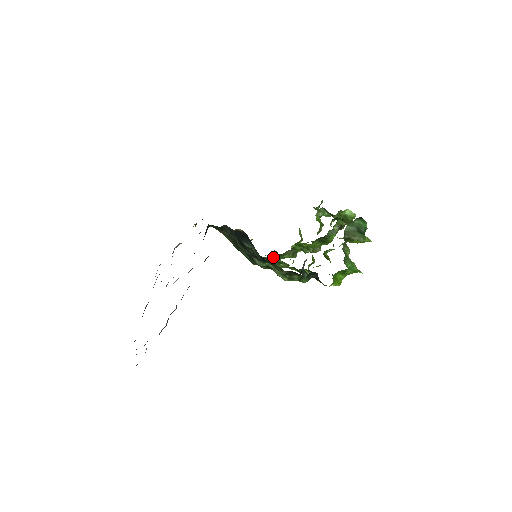
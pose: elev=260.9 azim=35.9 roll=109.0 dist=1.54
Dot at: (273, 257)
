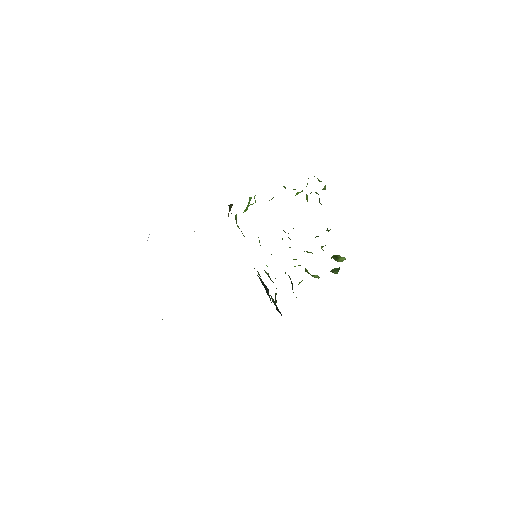
Dot at: occluded
